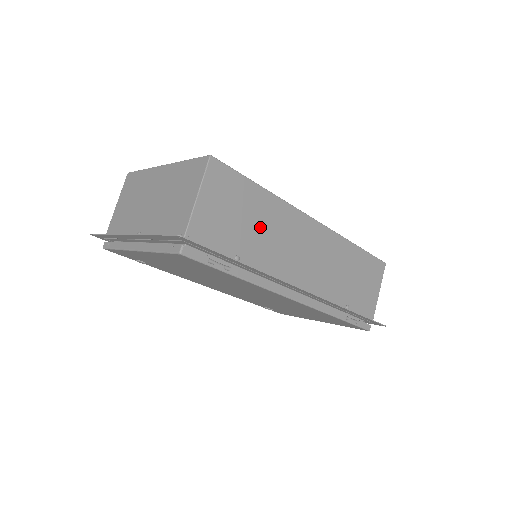
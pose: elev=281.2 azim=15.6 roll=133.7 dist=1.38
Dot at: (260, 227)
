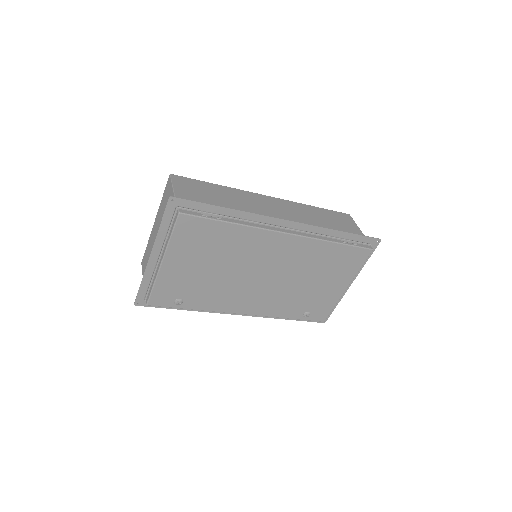
Dot at: (228, 200)
